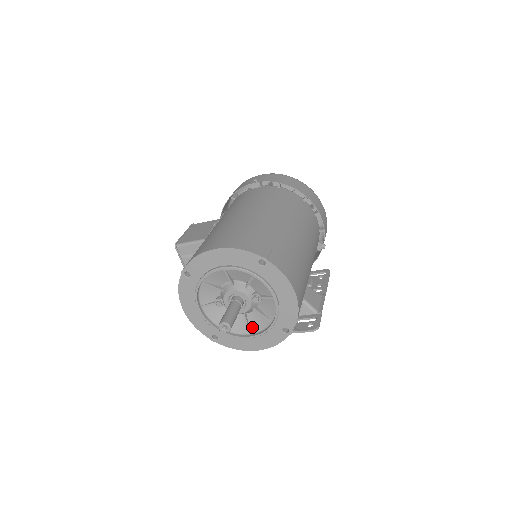
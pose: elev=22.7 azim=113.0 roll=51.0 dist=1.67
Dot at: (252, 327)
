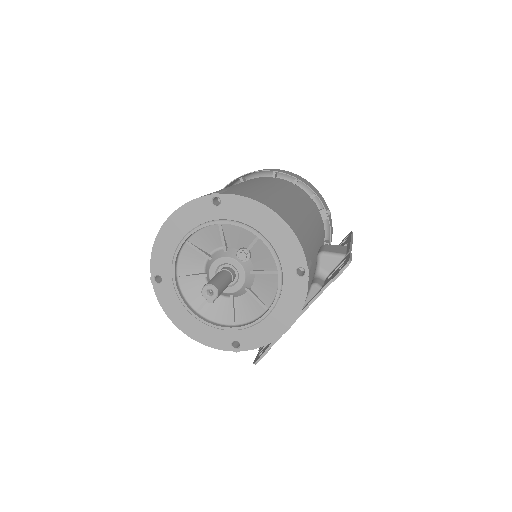
Dot at: (265, 299)
